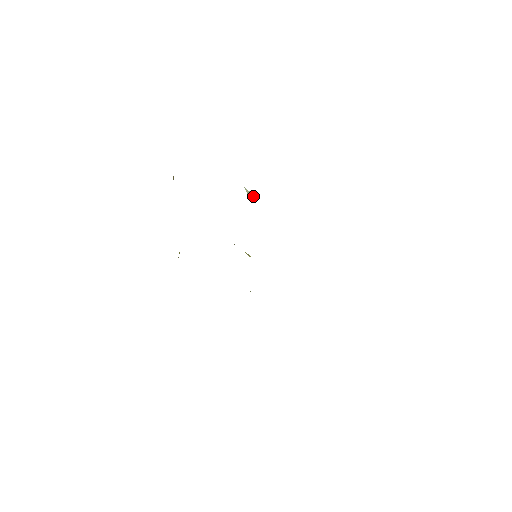
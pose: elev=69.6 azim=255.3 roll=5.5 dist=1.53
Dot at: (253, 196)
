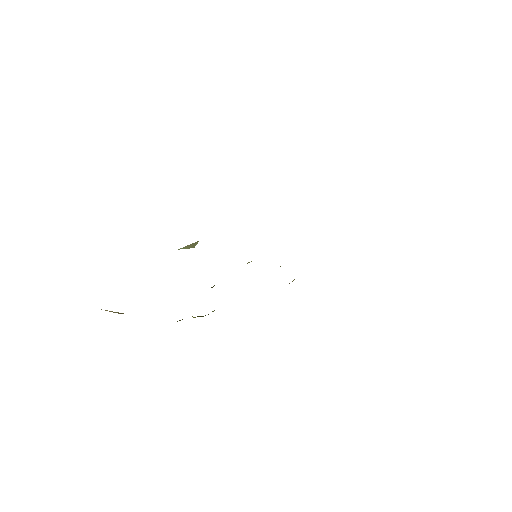
Dot at: (195, 244)
